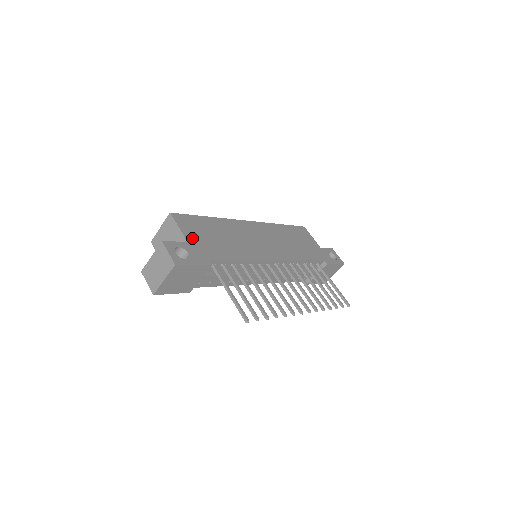
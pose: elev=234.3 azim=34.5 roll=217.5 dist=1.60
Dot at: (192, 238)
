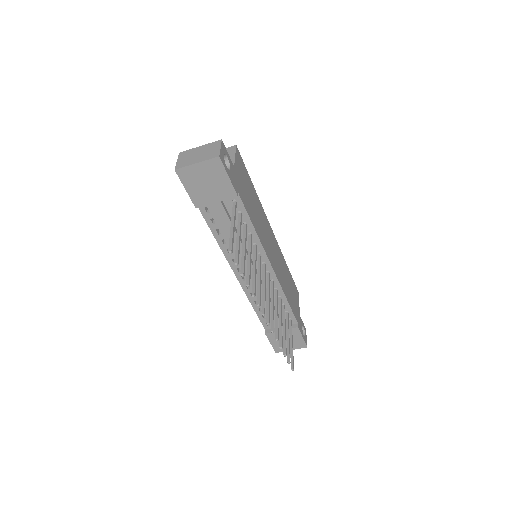
Dot at: (238, 171)
